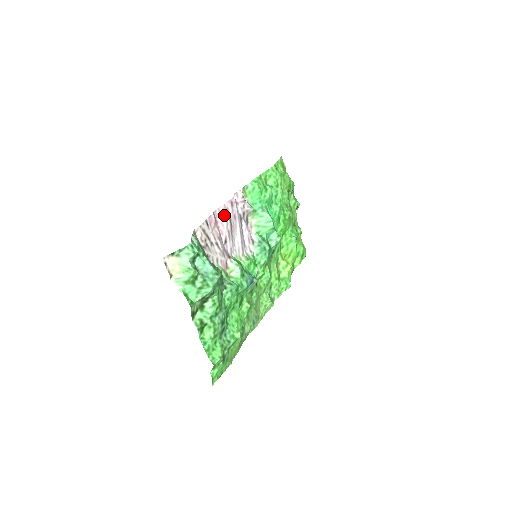
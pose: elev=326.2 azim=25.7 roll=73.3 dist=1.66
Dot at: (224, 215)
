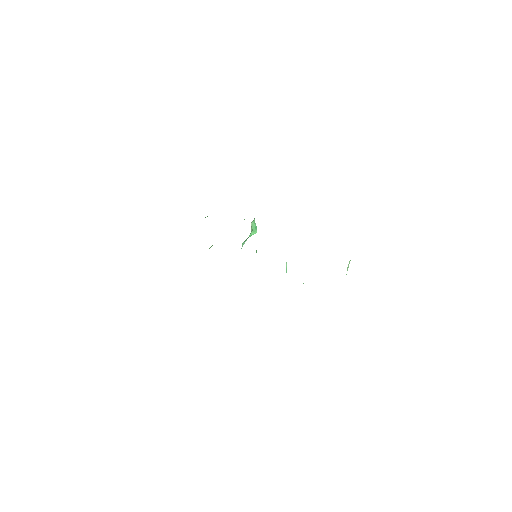
Dot at: occluded
